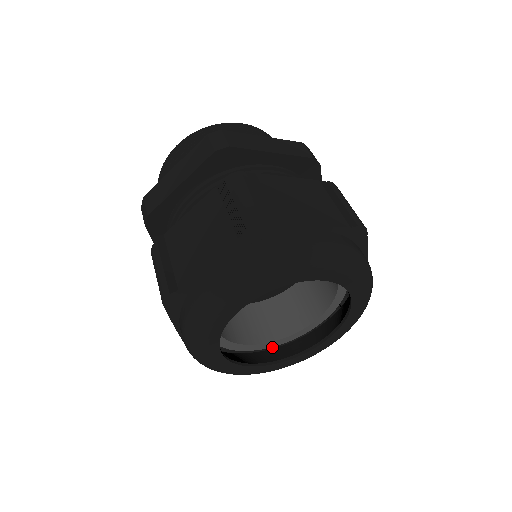
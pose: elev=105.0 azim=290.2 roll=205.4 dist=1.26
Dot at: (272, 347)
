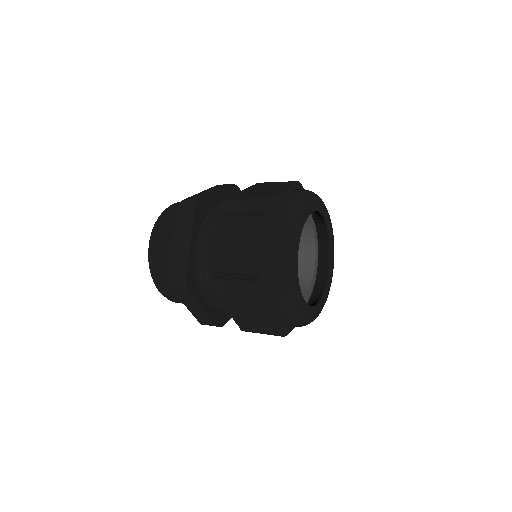
Dot at: (309, 298)
